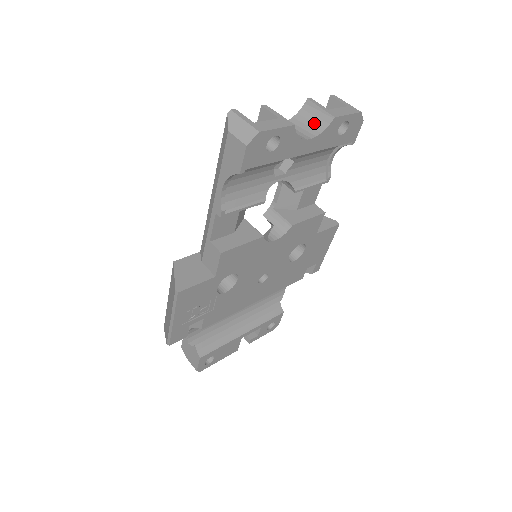
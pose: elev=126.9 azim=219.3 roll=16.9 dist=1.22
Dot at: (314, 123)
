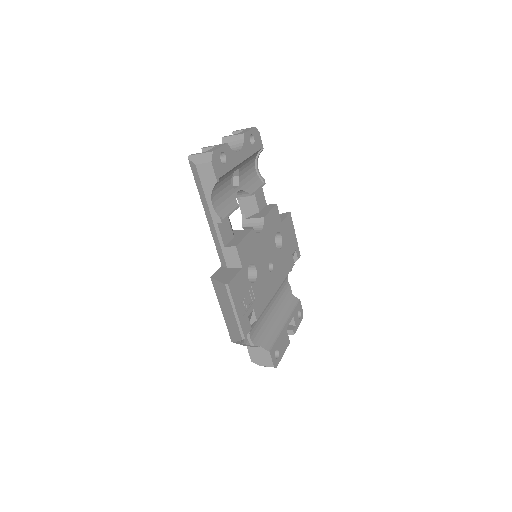
Dot at: (235, 145)
